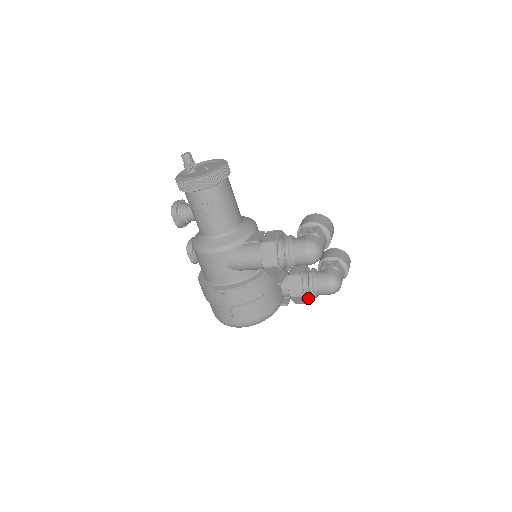
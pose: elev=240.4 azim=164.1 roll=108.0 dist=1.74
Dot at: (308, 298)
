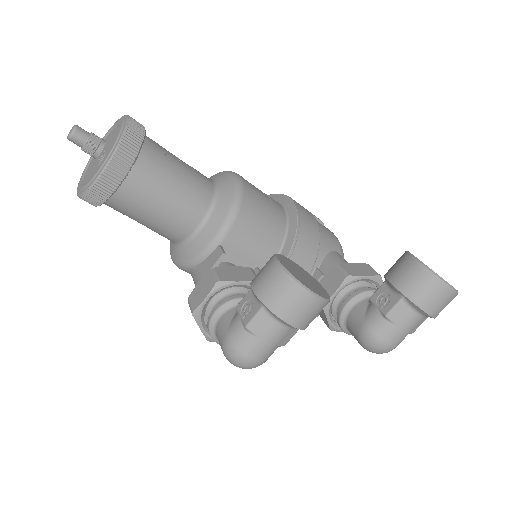
Dot at: occluded
